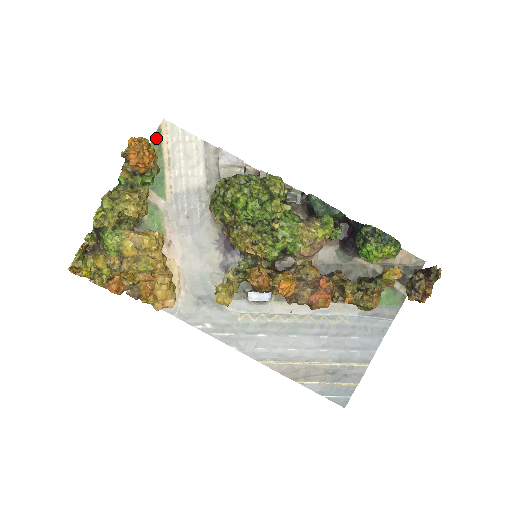
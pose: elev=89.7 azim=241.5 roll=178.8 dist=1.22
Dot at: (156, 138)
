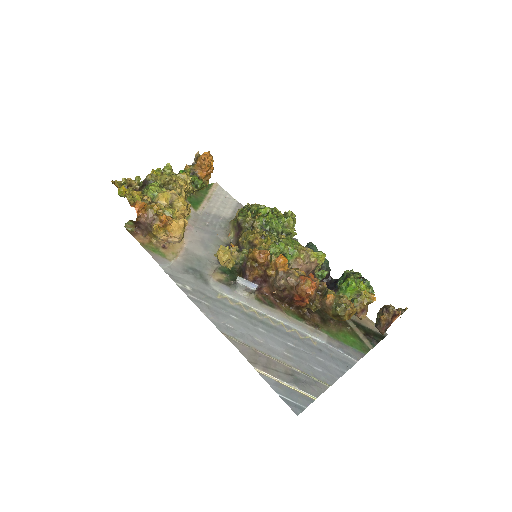
Dot at: occluded
